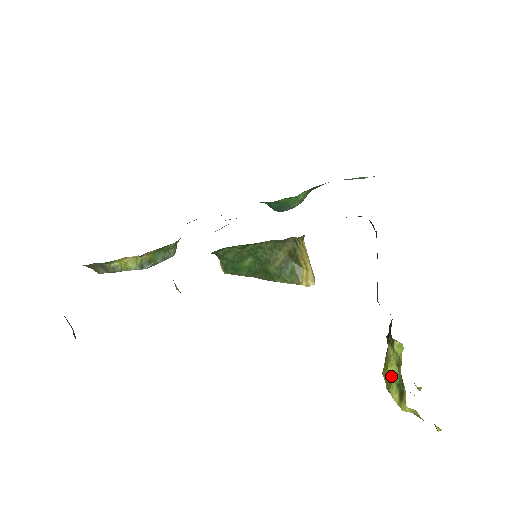
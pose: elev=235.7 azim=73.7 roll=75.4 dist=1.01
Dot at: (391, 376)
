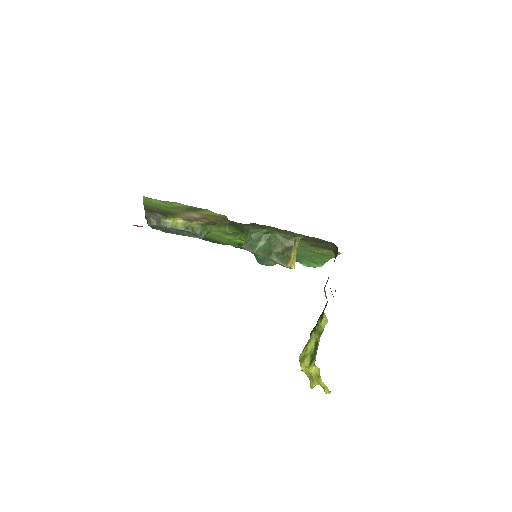
Dot at: (308, 351)
